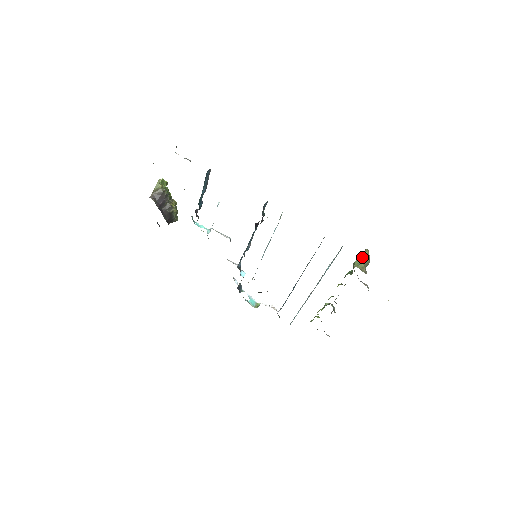
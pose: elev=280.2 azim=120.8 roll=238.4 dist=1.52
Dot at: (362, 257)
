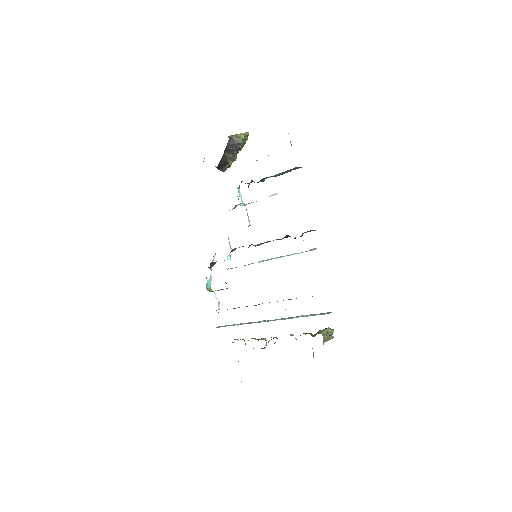
Dot at: (329, 332)
